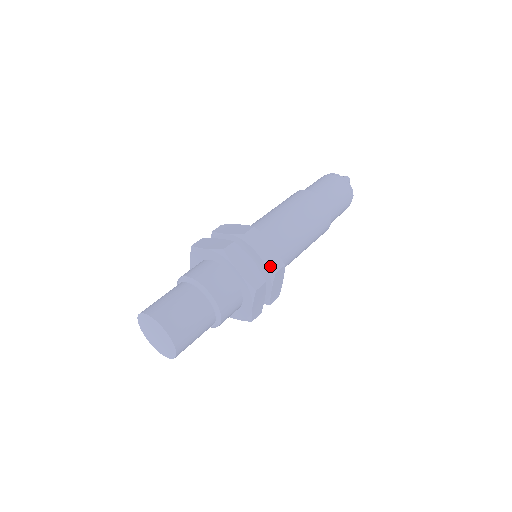
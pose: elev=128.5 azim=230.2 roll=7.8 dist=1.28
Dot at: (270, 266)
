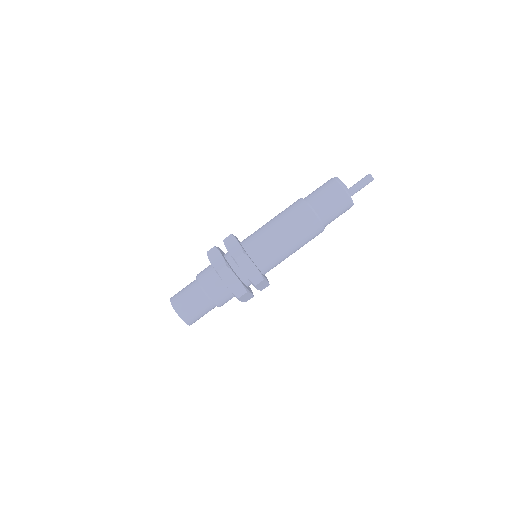
Dot at: (233, 255)
